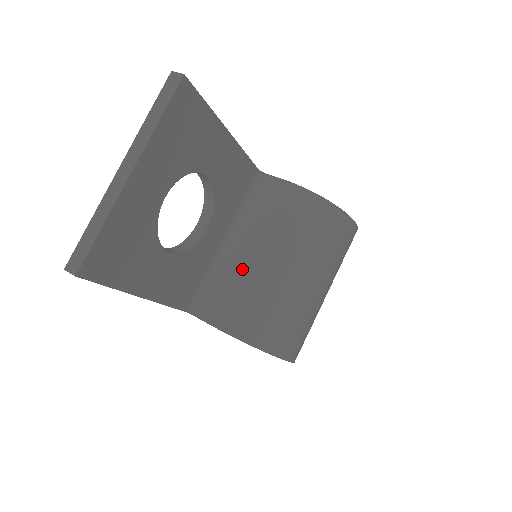
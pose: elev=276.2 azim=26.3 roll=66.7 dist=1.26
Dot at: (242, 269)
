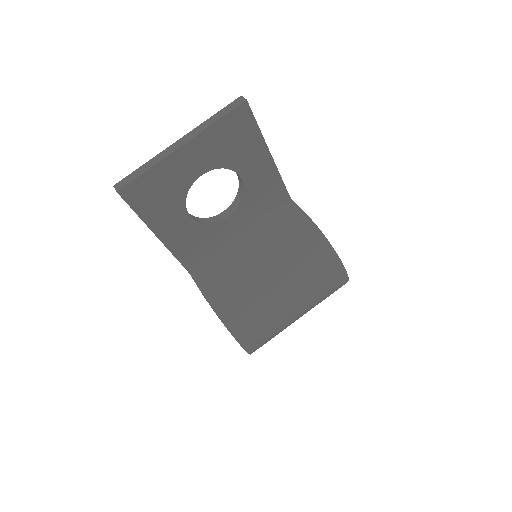
Dot at: (240, 259)
